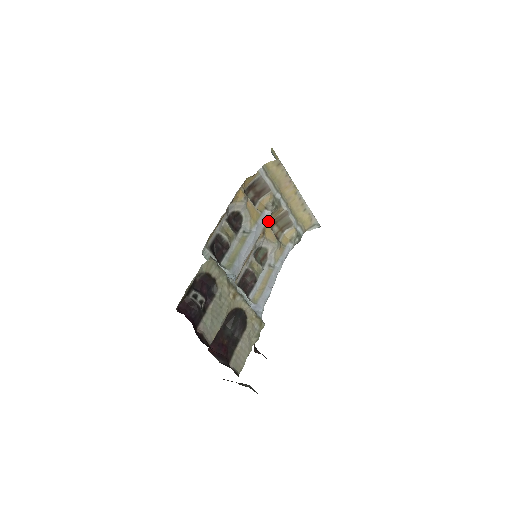
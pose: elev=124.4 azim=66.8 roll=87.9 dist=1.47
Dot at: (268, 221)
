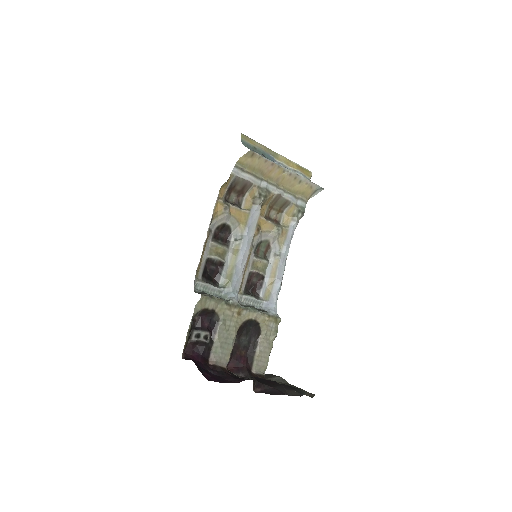
Dot at: (260, 214)
